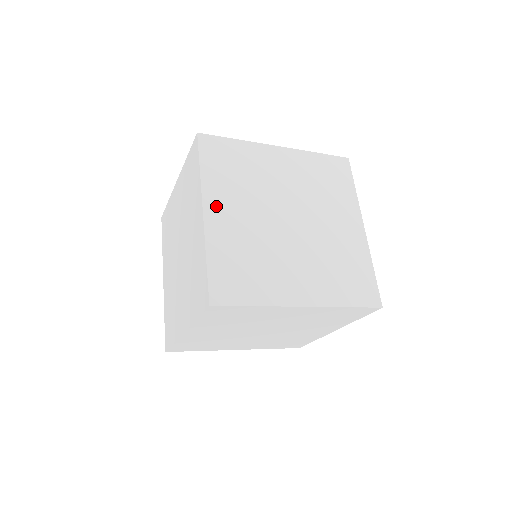
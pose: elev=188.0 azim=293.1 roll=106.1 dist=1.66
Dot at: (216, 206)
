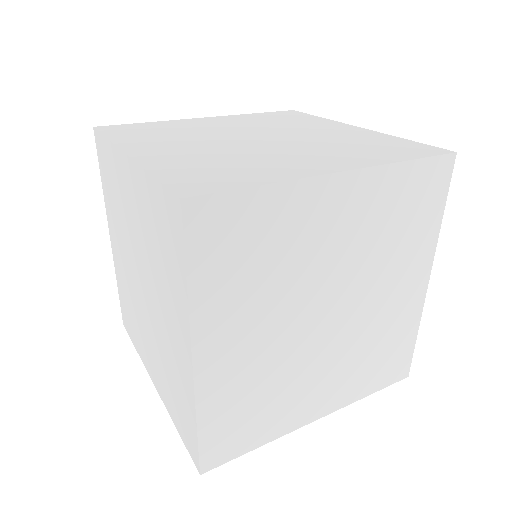
Dot at: (215, 342)
